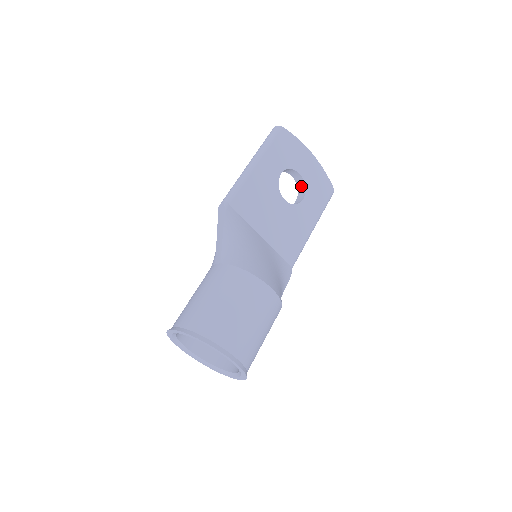
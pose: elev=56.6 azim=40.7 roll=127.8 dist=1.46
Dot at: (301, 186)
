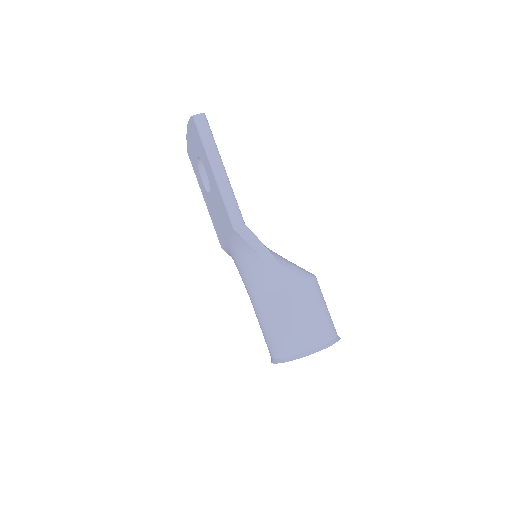
Dot at: occluded
